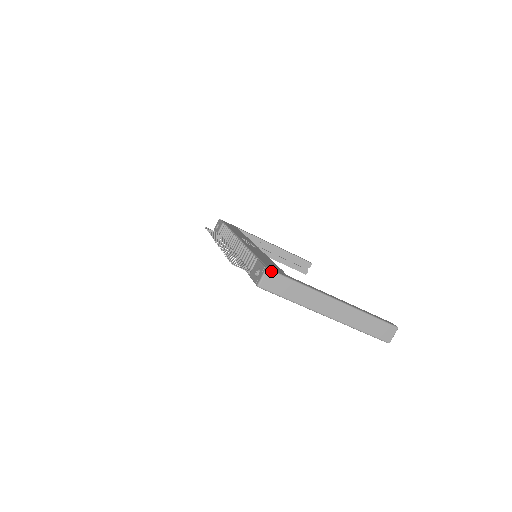
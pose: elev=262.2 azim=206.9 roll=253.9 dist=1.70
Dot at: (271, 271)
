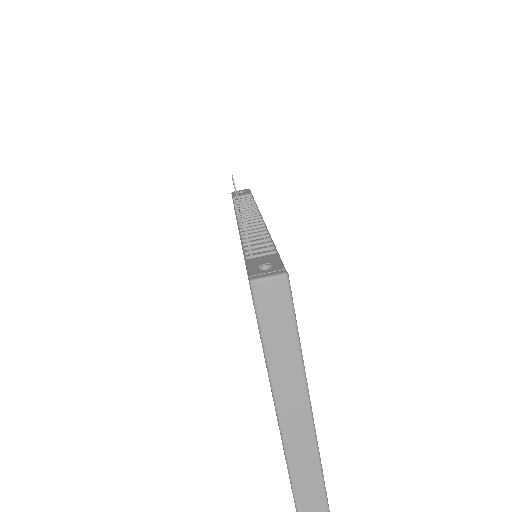
Dot at: (288, 283)
